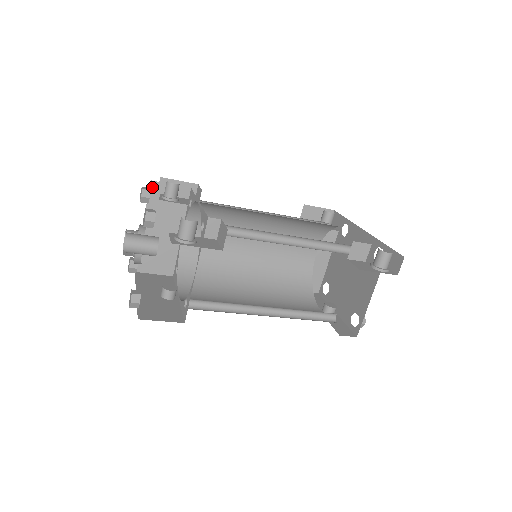
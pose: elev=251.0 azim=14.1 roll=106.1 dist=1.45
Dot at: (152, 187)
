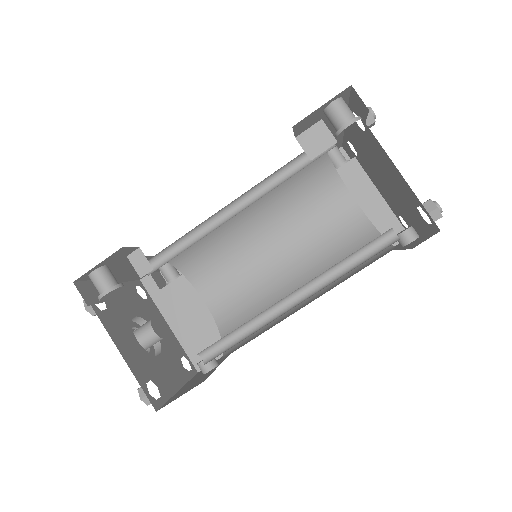
Dot at: (146, 284)
